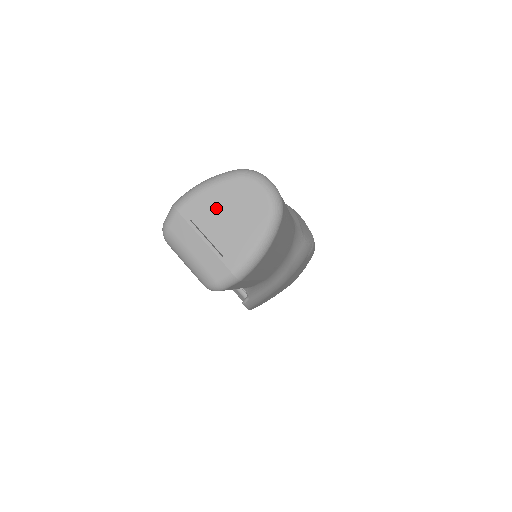
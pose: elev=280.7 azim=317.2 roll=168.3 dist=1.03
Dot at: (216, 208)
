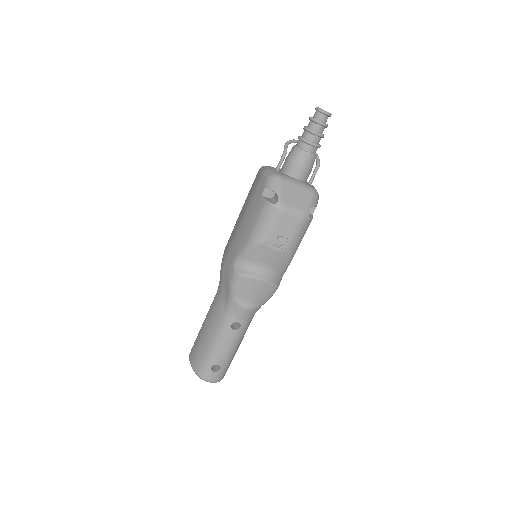
Dot at: occluded
